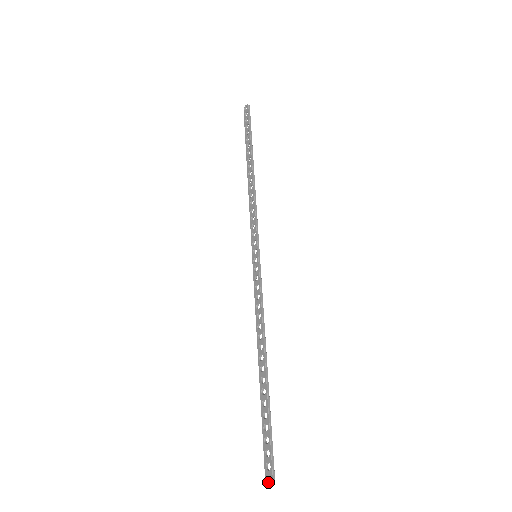
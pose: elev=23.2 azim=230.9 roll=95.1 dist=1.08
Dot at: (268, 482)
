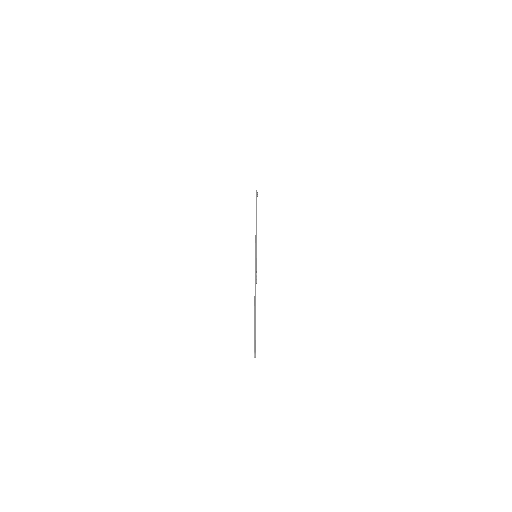
Dot at: (254, 356)
